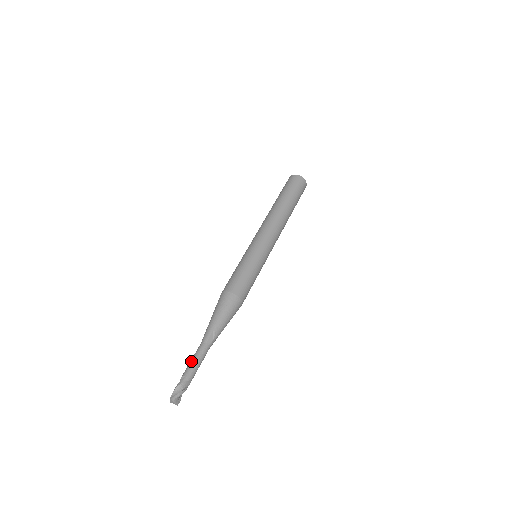
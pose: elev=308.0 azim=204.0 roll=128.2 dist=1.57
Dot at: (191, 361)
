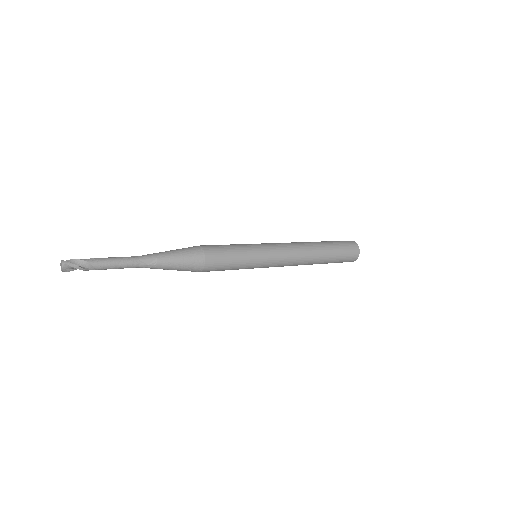
Dot at: (113, 257)
